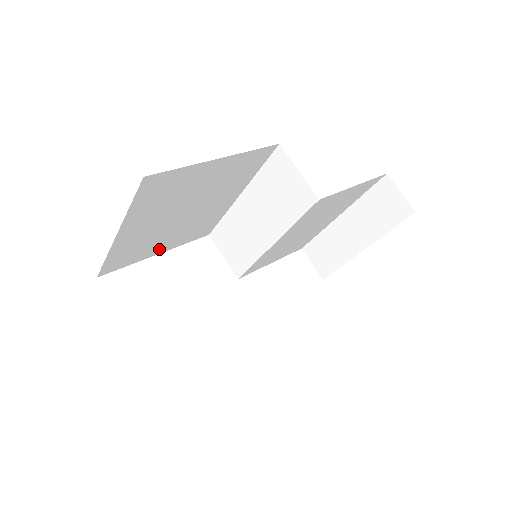
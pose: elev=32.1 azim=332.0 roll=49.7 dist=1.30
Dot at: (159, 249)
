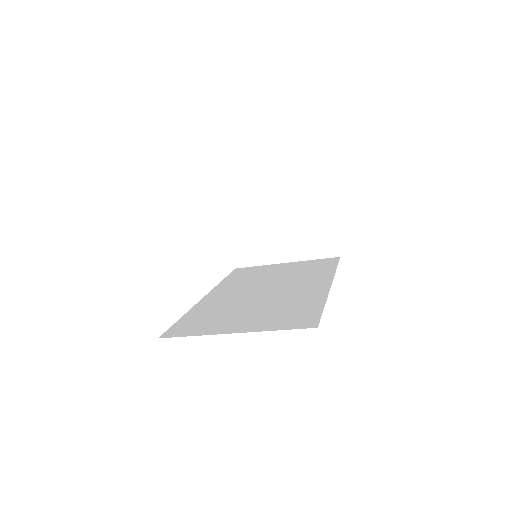
Dot at: occluded
